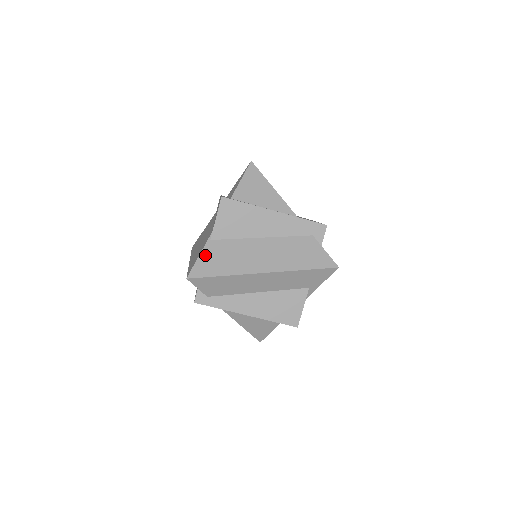
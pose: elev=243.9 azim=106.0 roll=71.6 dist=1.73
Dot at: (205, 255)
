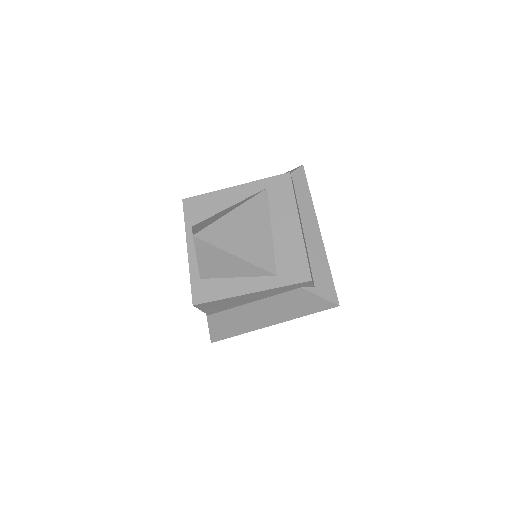
Dot at: (213, 326)
